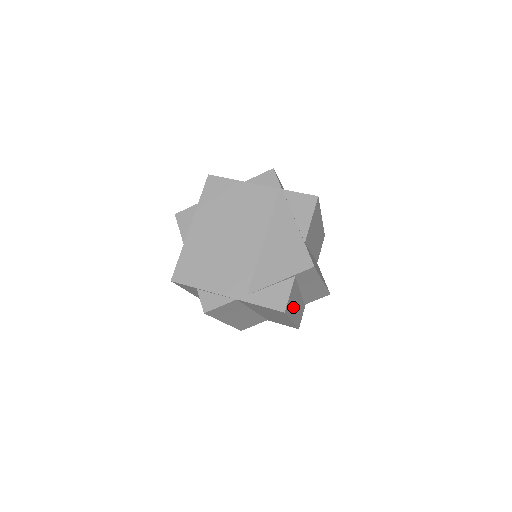
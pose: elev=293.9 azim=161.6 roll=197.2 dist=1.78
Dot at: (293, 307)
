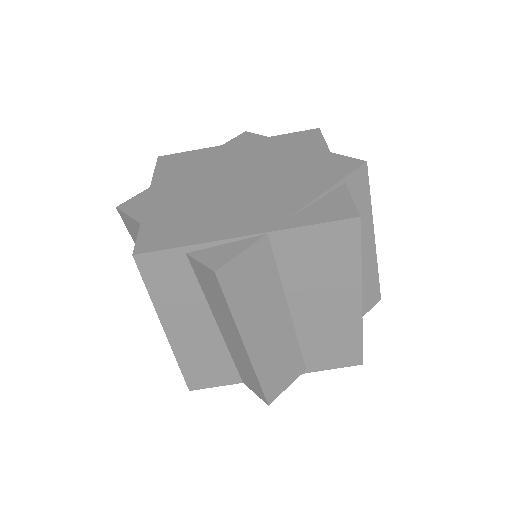
Dot at: occluded
